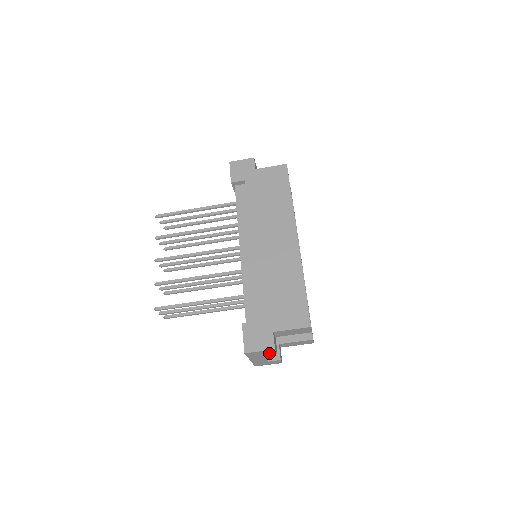
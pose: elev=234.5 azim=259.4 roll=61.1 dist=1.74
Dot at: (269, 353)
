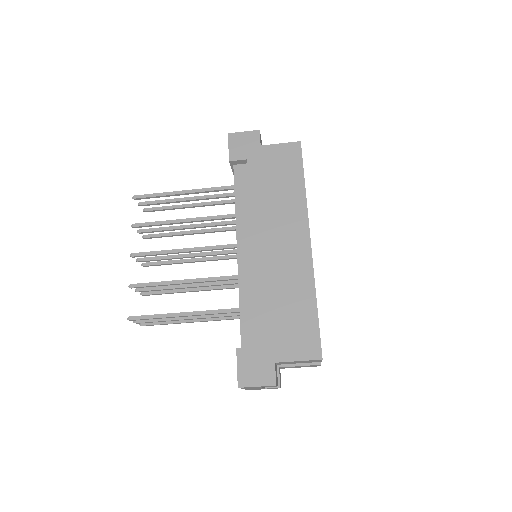
Dot at: (268, 386)
